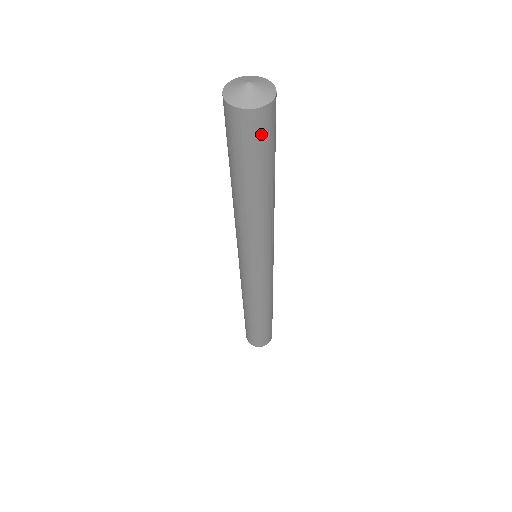
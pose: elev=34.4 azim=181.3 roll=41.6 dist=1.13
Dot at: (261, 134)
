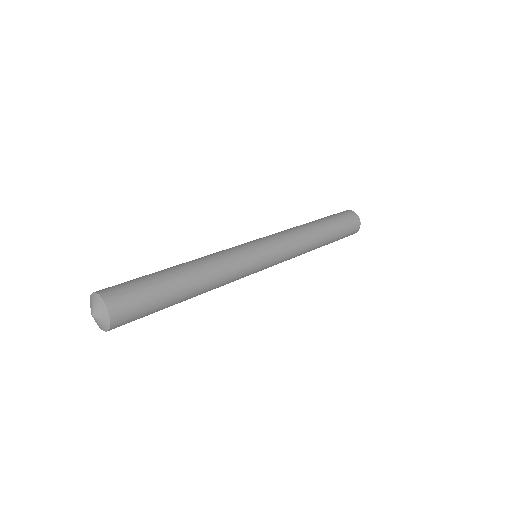
Dot at: (131, 321)
